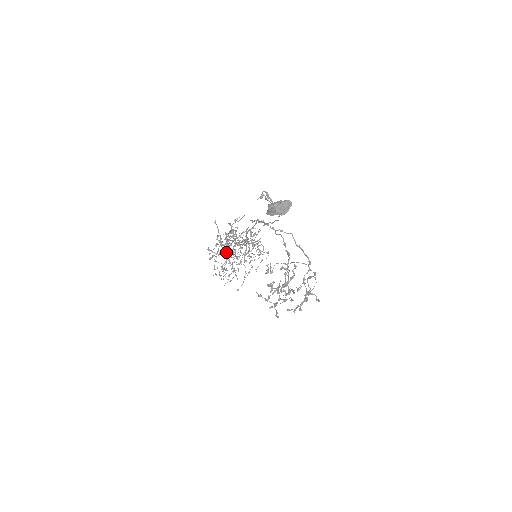
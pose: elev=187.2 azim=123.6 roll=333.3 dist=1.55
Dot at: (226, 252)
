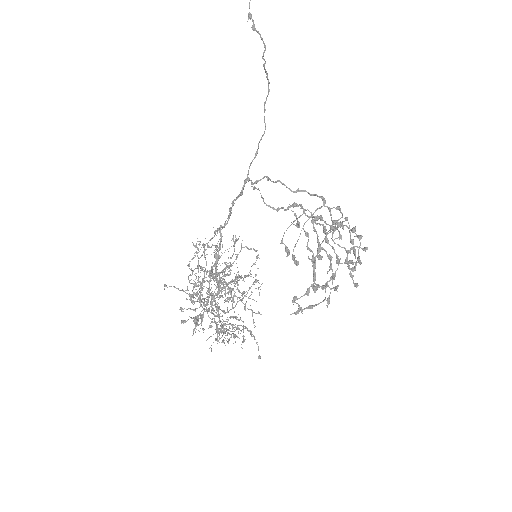
Dot at: occluded
